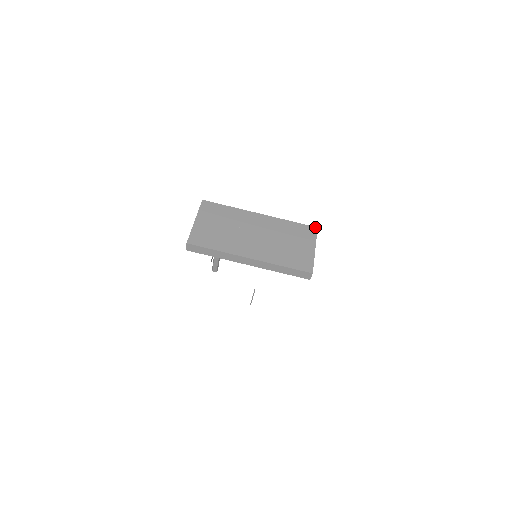
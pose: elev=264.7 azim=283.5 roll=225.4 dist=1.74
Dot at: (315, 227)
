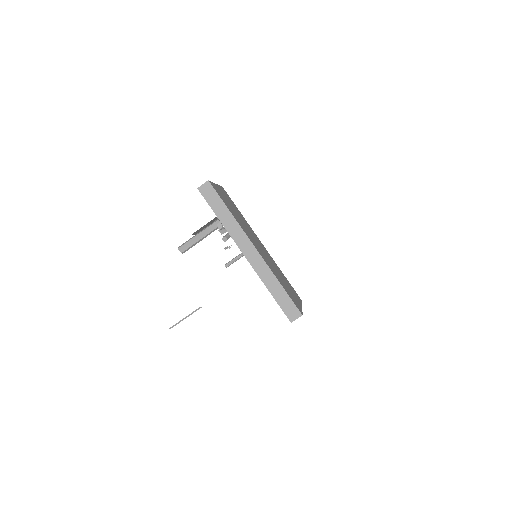
Dot at: occluded
